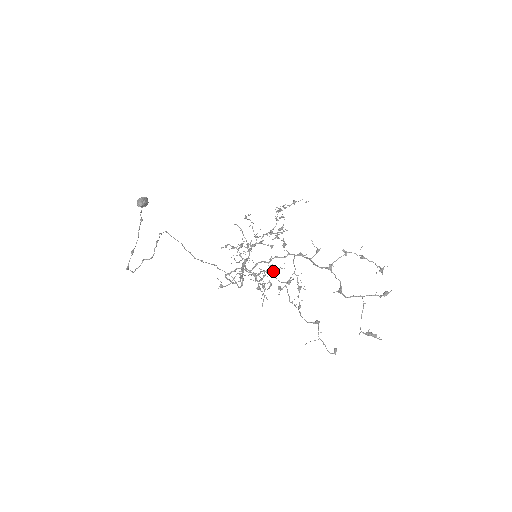
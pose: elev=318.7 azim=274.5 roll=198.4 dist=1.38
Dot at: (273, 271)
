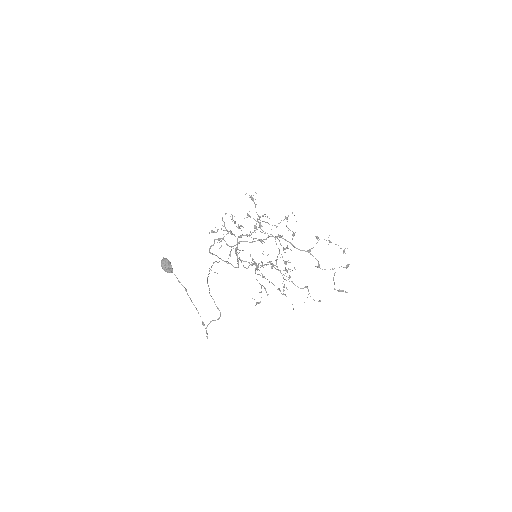
Dot at: (272, 265)
